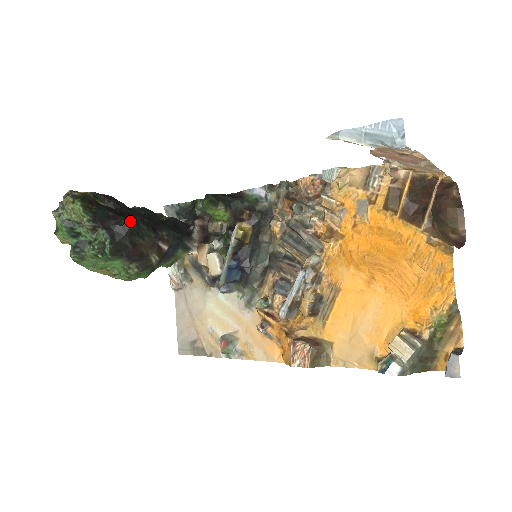
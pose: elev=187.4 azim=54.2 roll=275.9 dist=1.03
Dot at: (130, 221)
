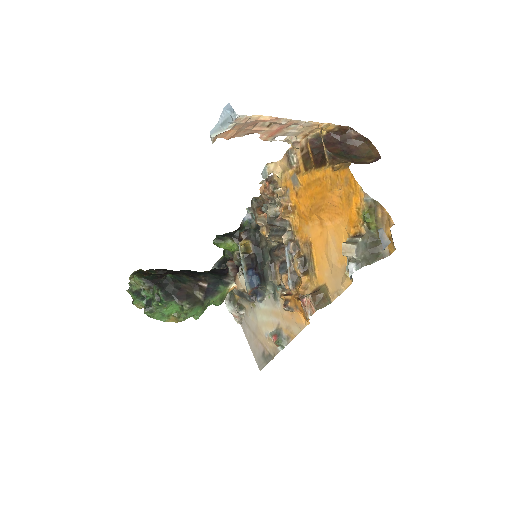
Dot at: (171, 274)
